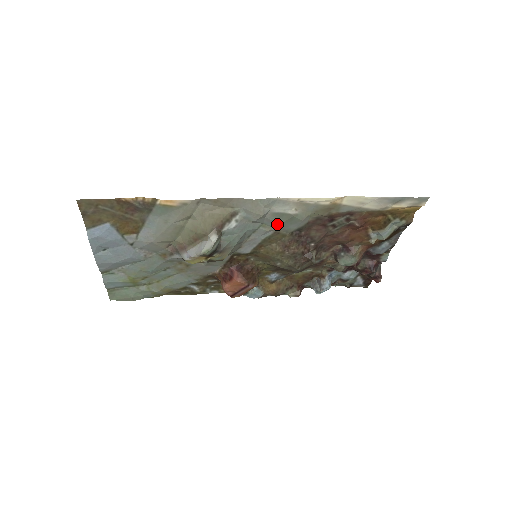
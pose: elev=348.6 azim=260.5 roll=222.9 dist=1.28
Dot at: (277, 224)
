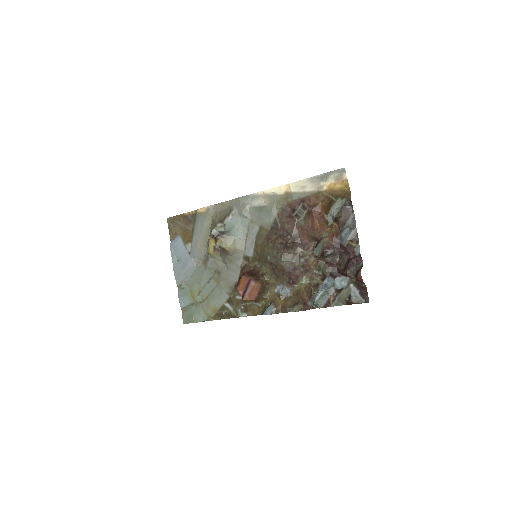
Dot at: (258, 218)
